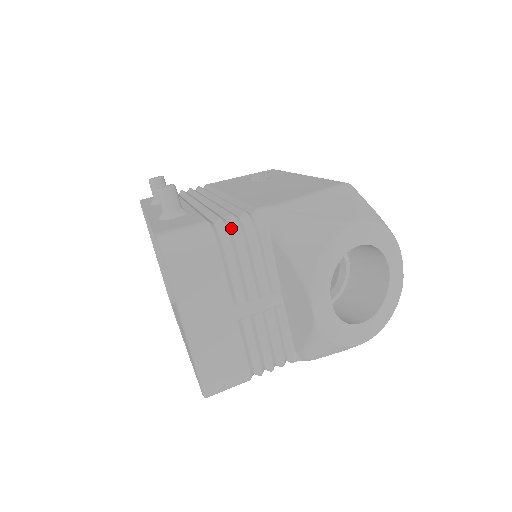
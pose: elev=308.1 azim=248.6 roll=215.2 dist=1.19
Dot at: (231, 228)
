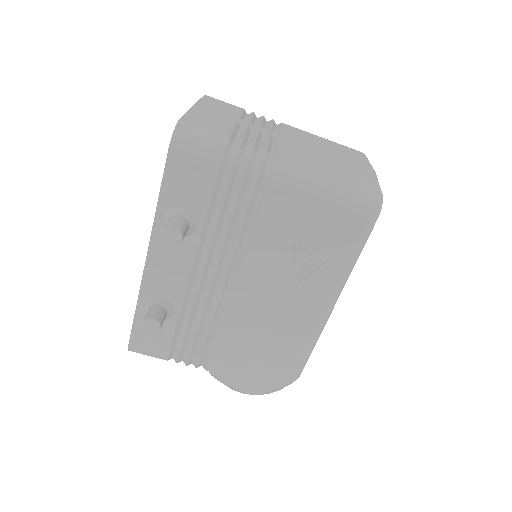
Dot at: occluded
